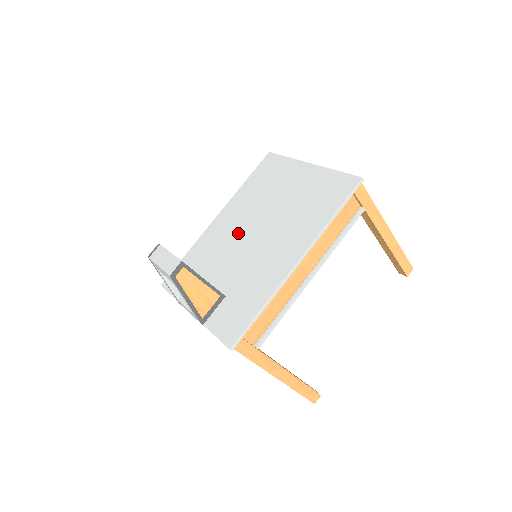
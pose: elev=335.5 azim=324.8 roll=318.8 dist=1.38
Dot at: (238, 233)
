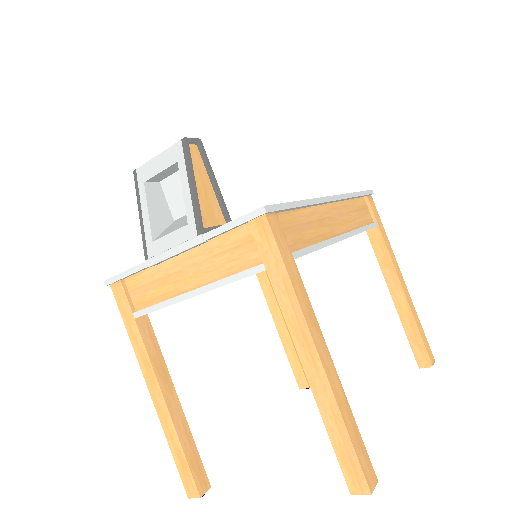
Dot at: occluded
